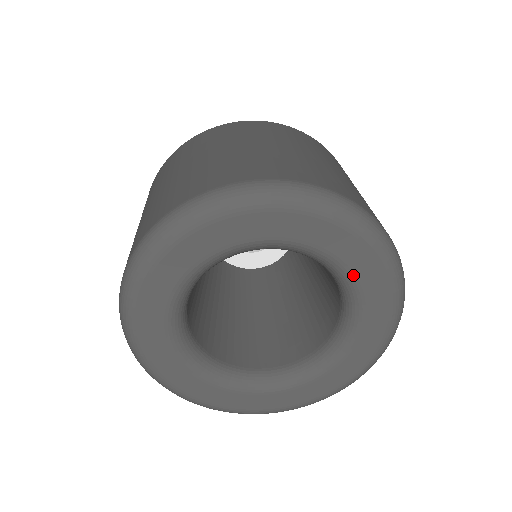
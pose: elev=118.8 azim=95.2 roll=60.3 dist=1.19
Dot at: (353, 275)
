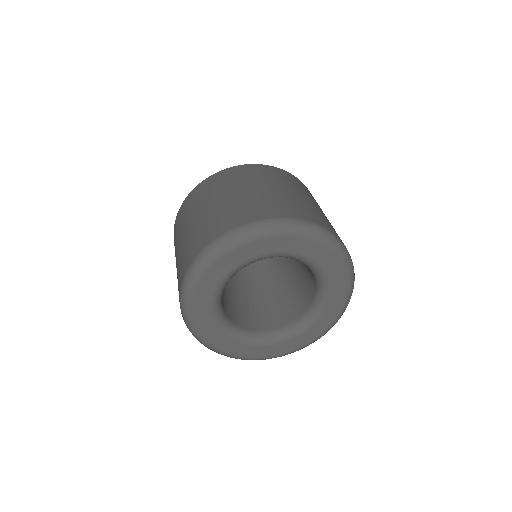
Dot at: (310, 258)
